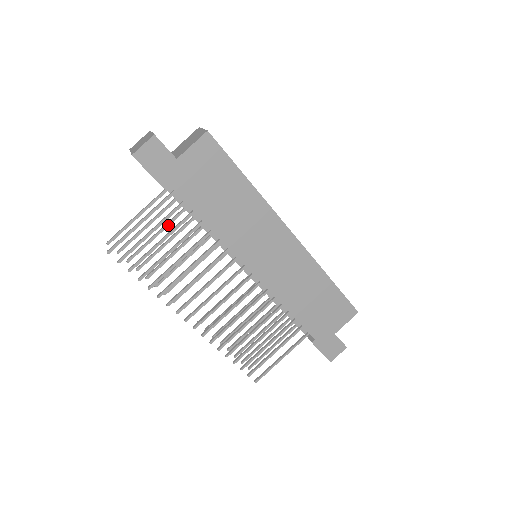
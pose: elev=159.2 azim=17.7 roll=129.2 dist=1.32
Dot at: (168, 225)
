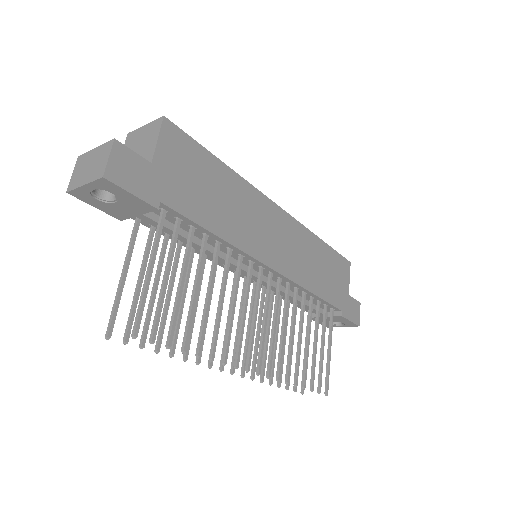
Dot at: (160, 271)
